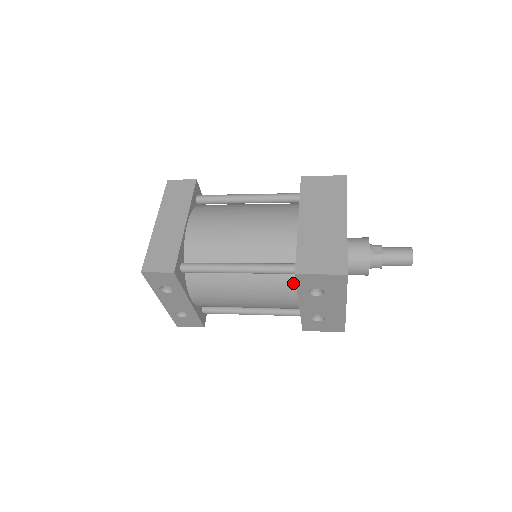
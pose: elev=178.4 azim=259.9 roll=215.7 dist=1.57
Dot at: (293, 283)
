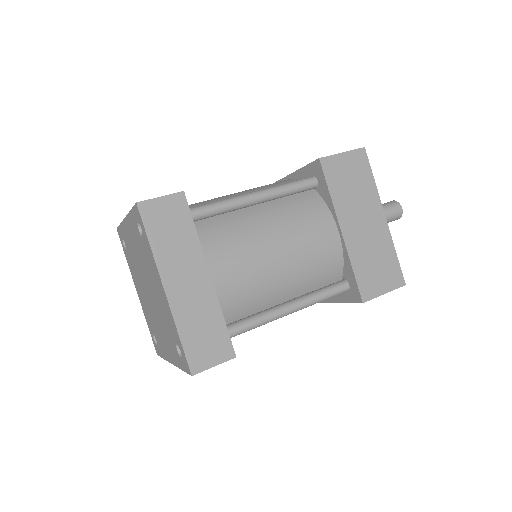
Dot at: occluded
